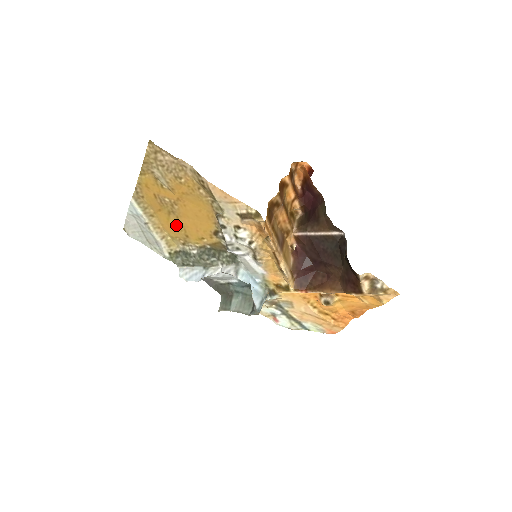
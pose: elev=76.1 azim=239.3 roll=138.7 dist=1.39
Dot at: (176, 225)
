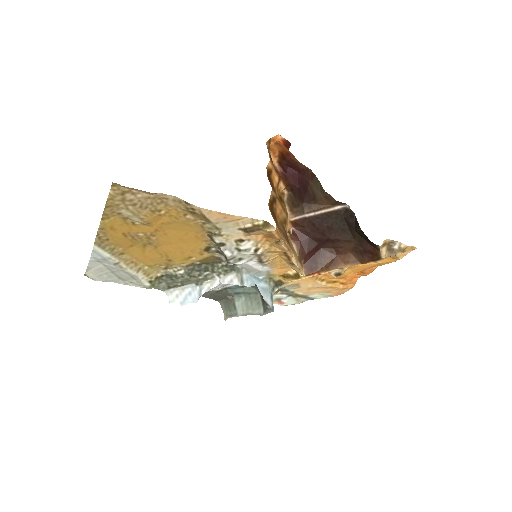
Dot at: (154, 254)
